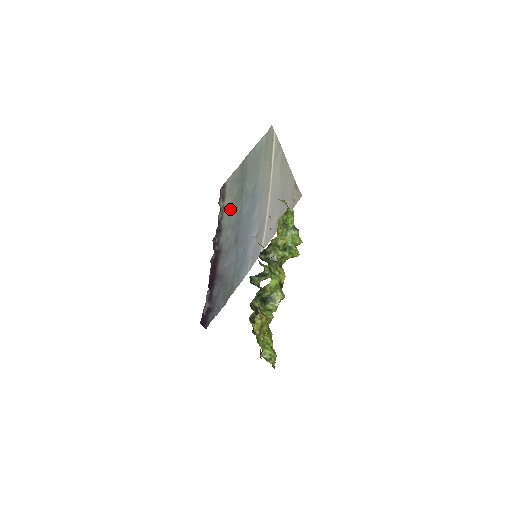
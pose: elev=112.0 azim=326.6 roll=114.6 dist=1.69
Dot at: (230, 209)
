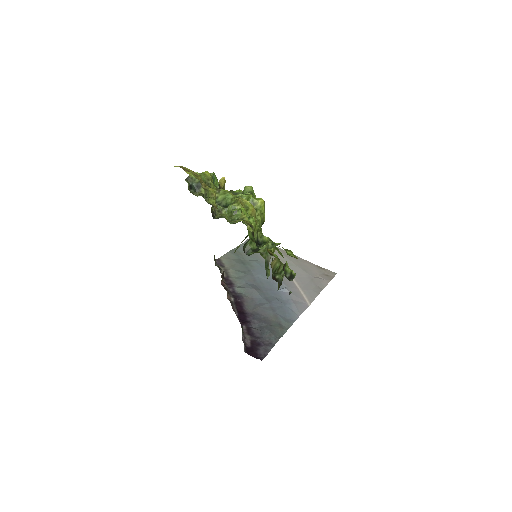
Dot at: (235, 272)
